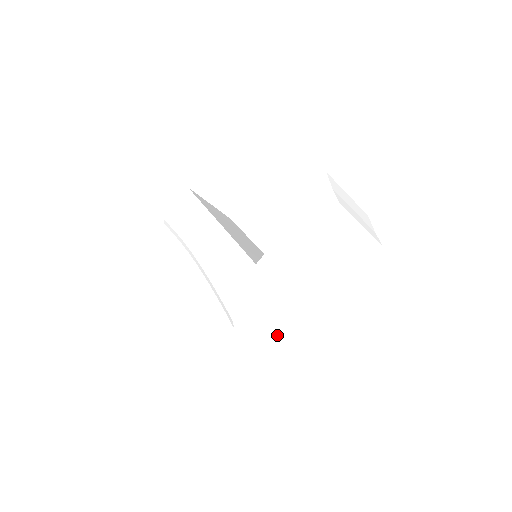
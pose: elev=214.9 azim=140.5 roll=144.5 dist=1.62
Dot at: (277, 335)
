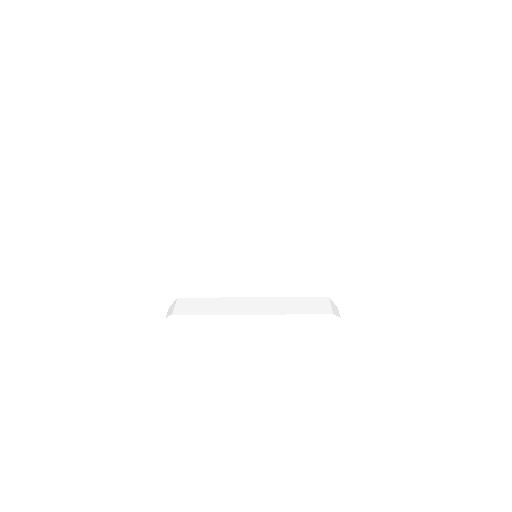
Dot at: occluded
